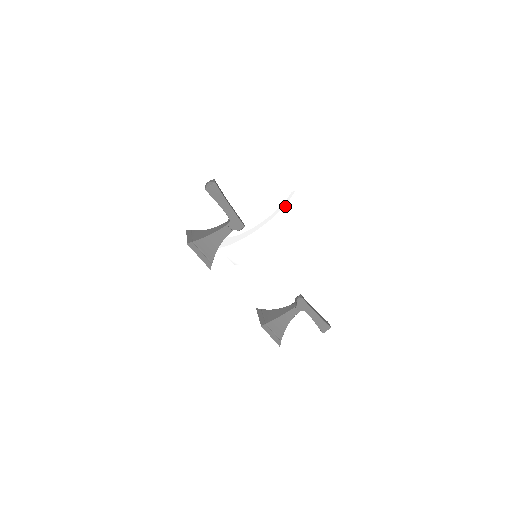
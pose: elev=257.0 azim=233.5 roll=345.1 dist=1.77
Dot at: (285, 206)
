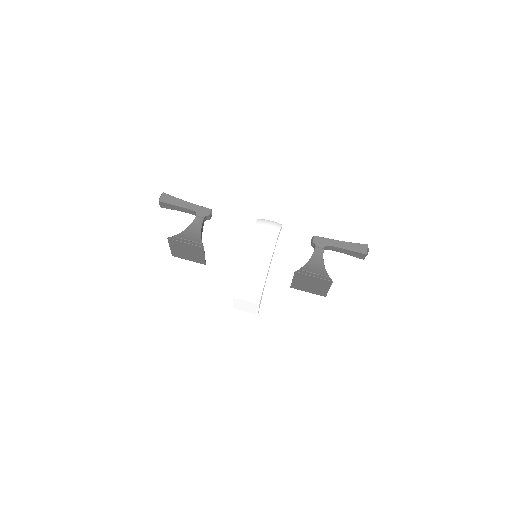
Dot at: (255, 224)
